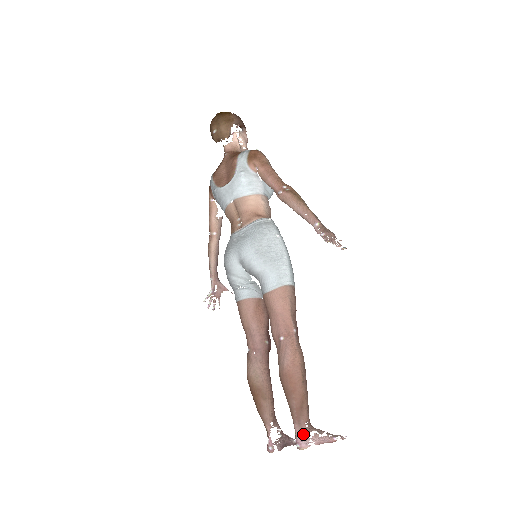
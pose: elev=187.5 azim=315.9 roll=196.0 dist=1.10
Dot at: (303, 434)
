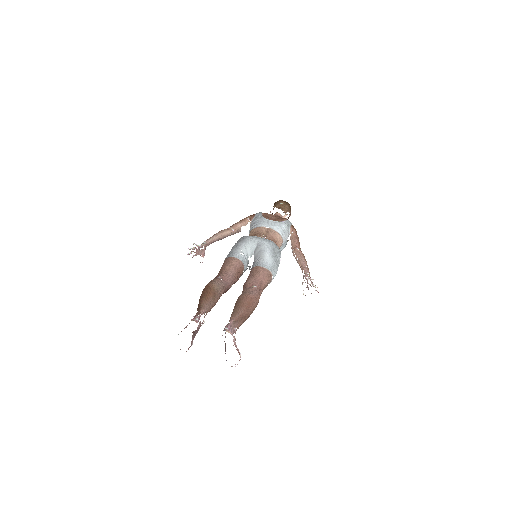
Dot at: (233, 328)
